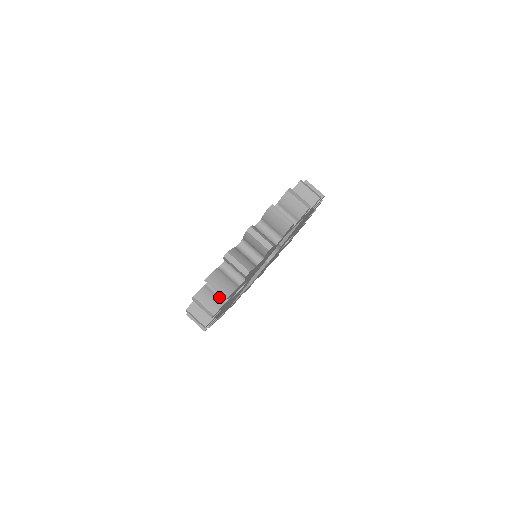
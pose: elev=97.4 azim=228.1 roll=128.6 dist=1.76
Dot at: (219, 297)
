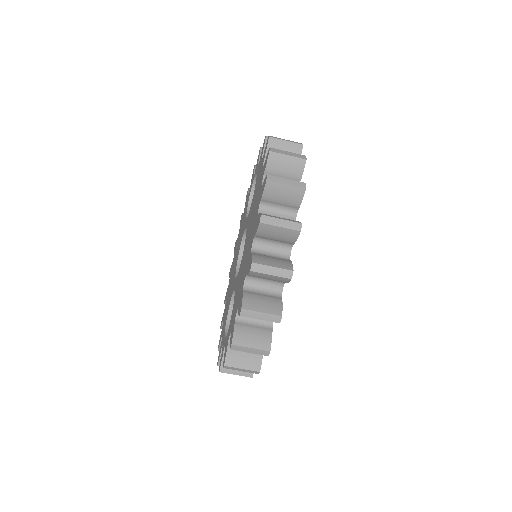
Dot at: occluded
